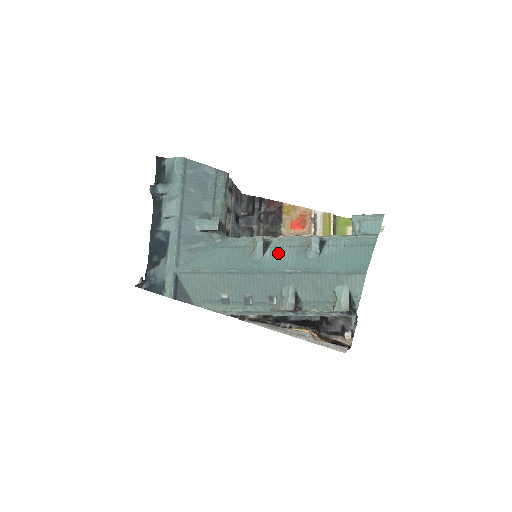
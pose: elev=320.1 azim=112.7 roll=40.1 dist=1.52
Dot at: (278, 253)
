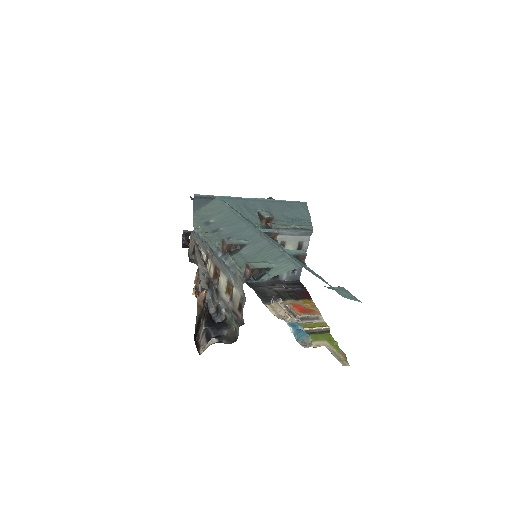
Dot at: (272, 239)
